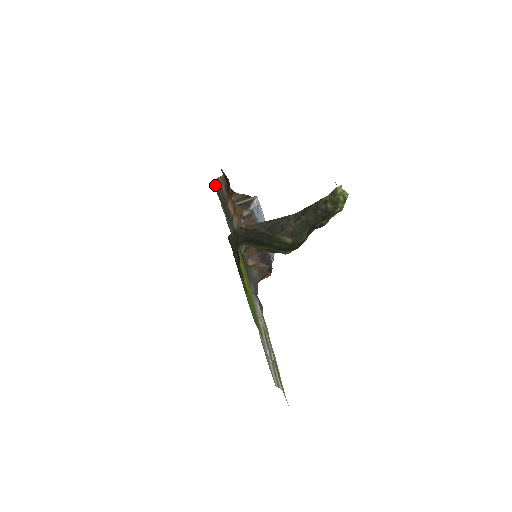
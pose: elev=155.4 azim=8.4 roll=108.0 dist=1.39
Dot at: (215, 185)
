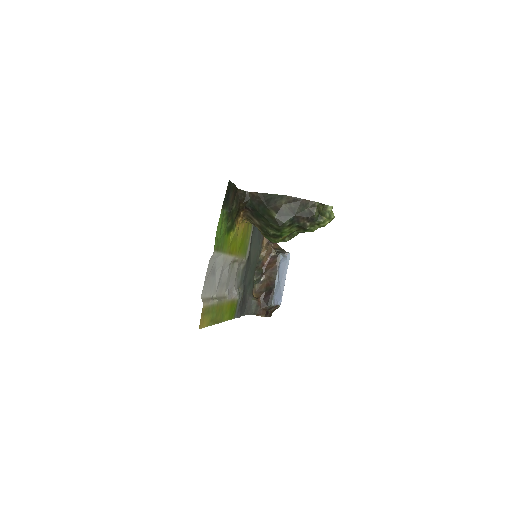
Dot at: occluded
